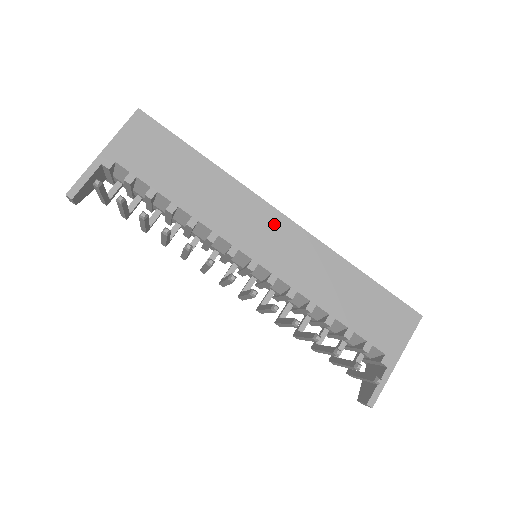
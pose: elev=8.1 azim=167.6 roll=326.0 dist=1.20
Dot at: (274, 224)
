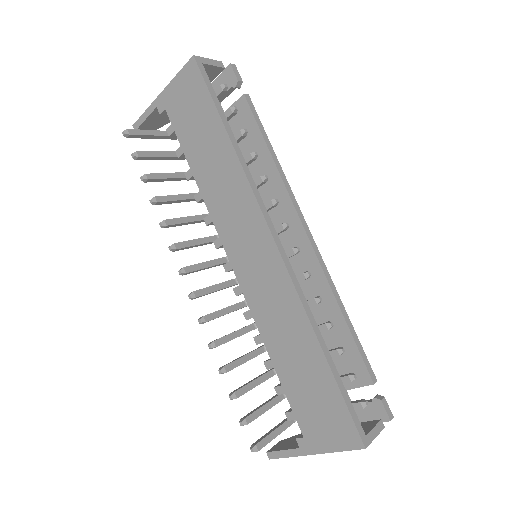
Dot at: (260, 241)
